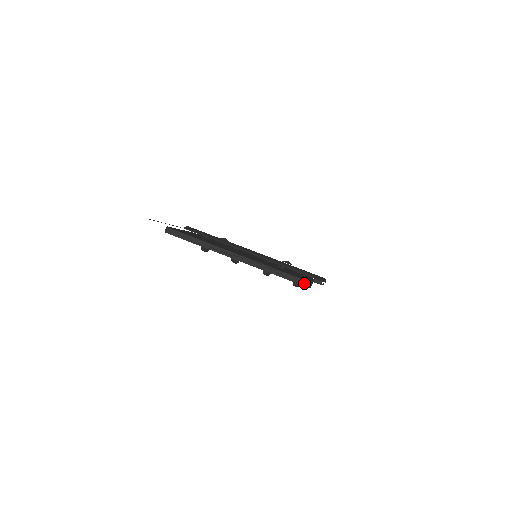
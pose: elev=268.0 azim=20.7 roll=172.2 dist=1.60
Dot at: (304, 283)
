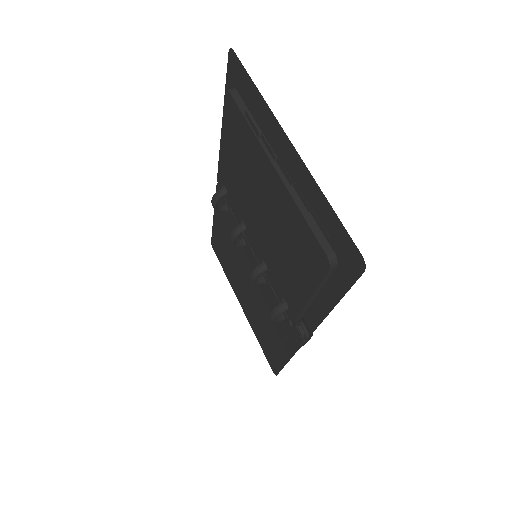
Dot at: (330, 253)
